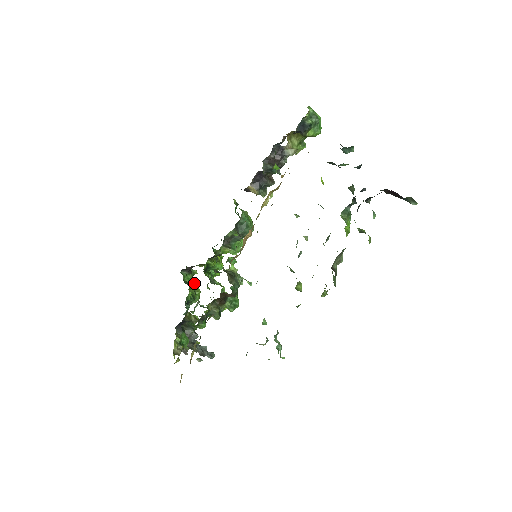
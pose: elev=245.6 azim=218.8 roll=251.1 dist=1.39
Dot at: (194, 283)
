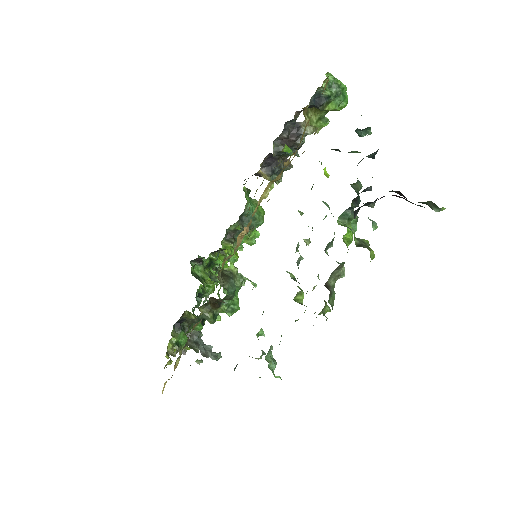
Dot at: (205, 275)
